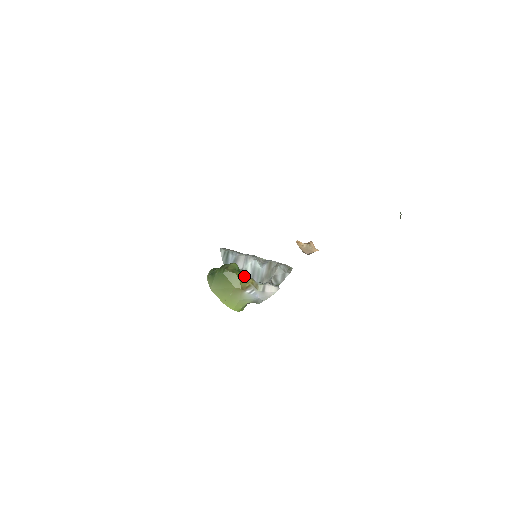
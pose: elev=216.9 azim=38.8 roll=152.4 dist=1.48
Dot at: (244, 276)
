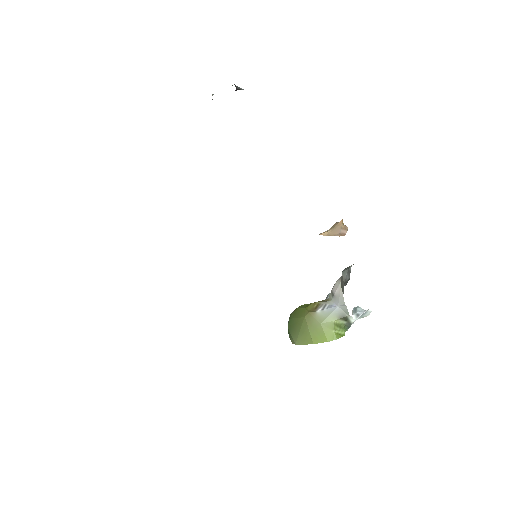
Dot at: (309, 304)
